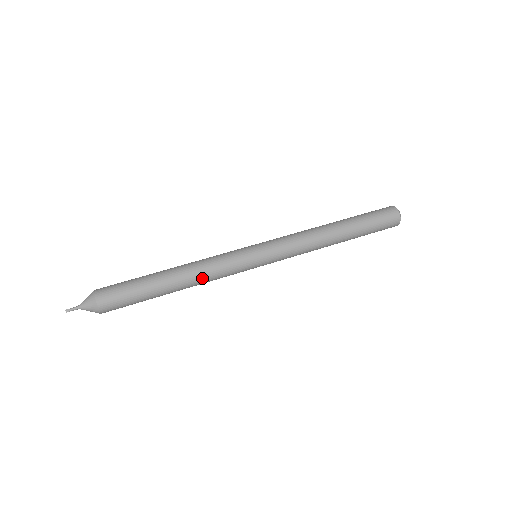
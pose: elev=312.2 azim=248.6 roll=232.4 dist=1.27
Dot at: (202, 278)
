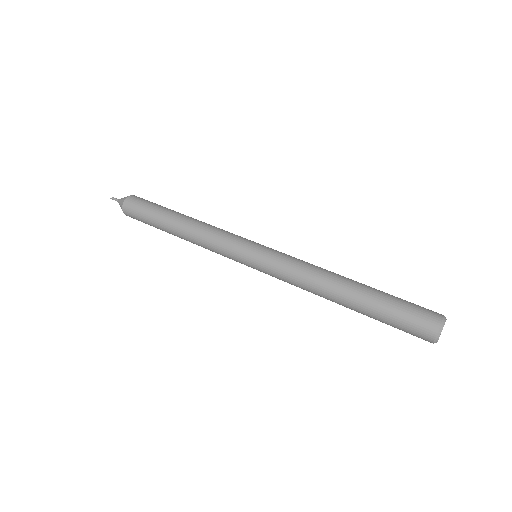
Dot at: (198, 232)
